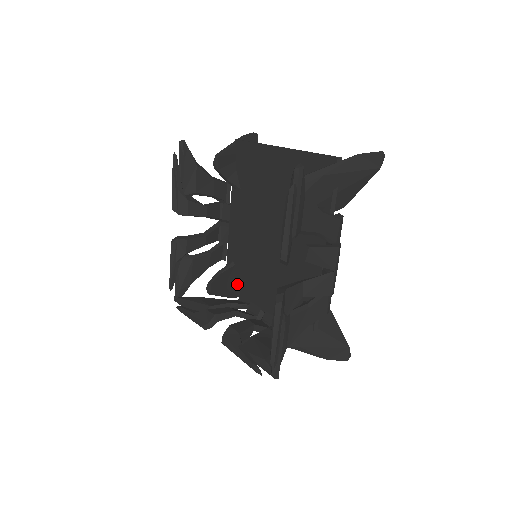
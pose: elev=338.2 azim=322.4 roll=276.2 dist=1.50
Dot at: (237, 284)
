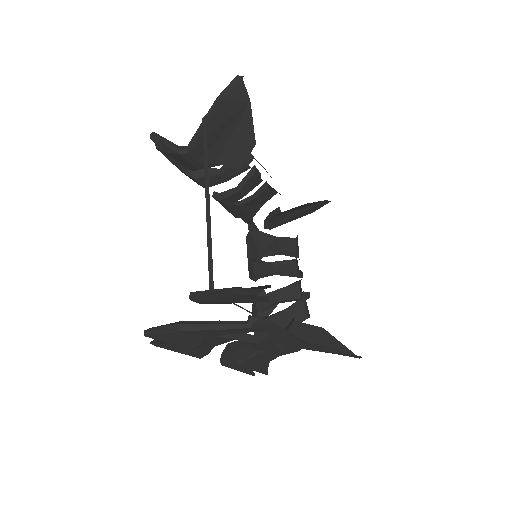
Dot at: occluded
